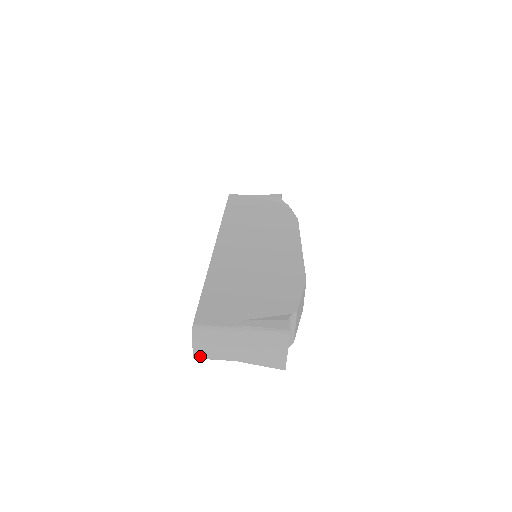
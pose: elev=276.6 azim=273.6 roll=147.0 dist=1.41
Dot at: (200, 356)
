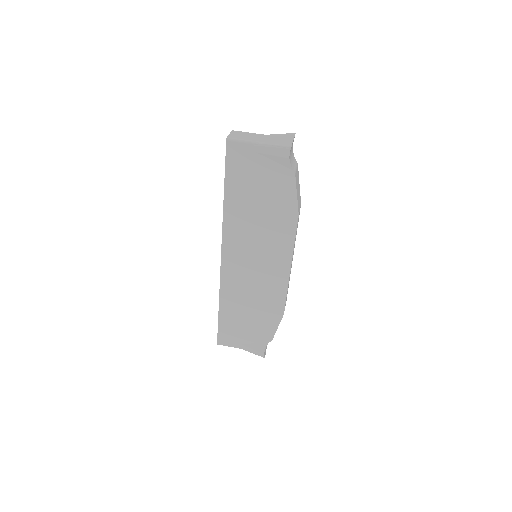
Dot at: (232, 138)
